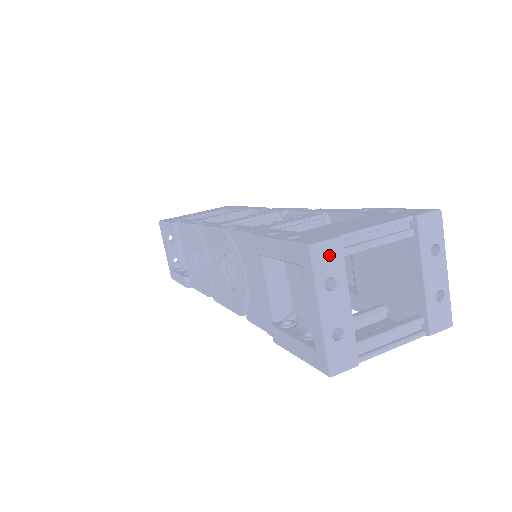
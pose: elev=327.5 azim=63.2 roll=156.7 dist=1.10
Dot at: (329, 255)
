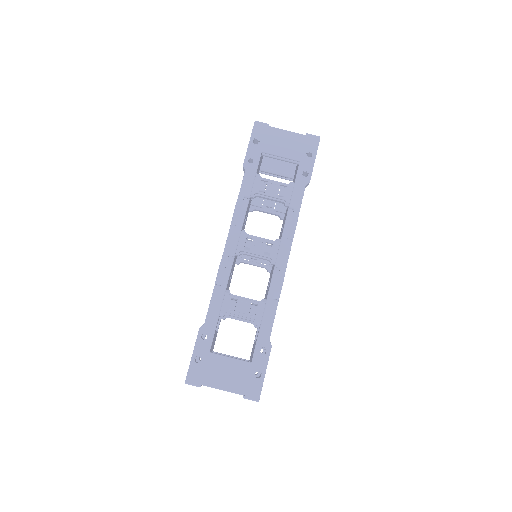
Dot at: (194, 385)
